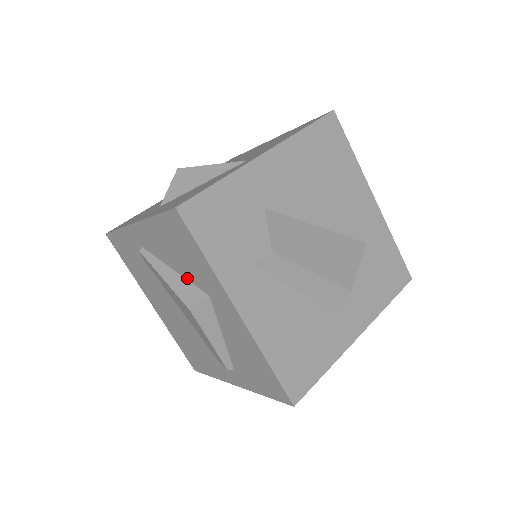
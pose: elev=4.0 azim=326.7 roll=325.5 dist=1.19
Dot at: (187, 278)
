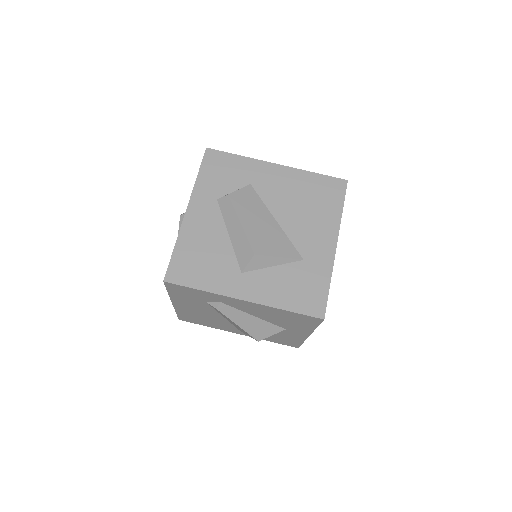
Dot at: occluded
